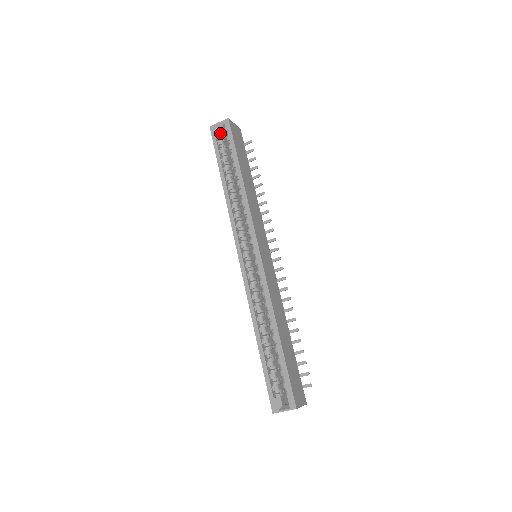
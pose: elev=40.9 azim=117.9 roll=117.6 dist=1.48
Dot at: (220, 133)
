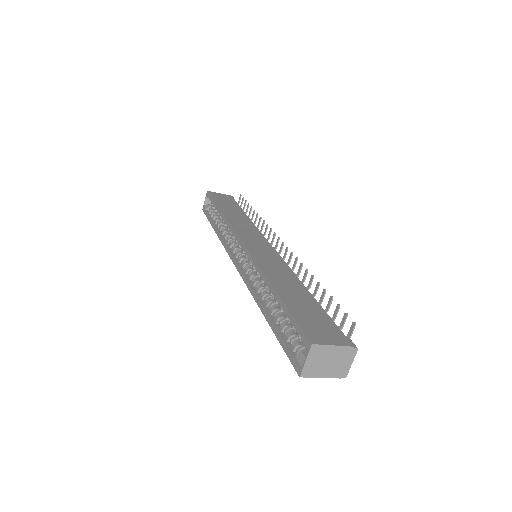
Dot at: (208, 206)
